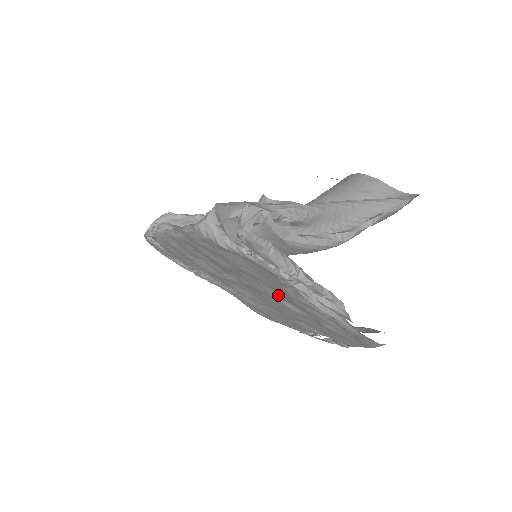
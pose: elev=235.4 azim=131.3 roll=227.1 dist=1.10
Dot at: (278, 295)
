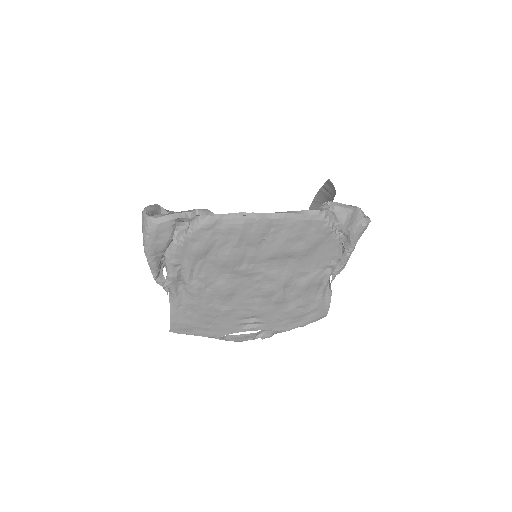
Dot at: (292, 280)
